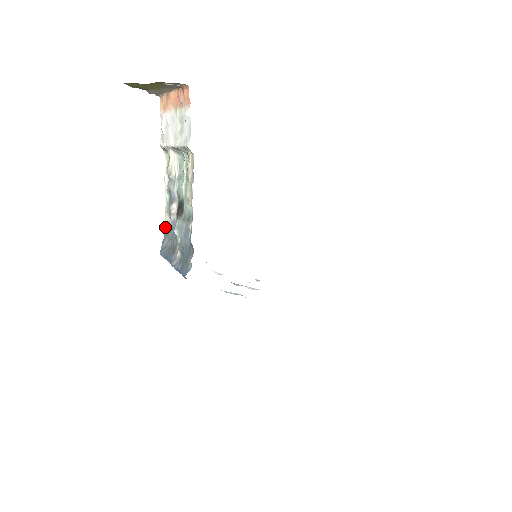
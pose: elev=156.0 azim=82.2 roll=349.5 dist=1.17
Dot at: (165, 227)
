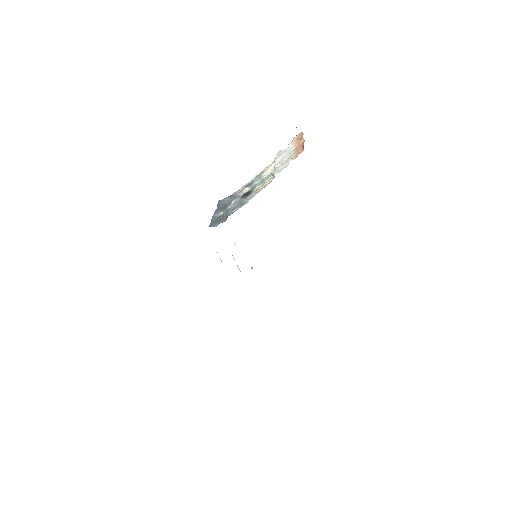
Dot at: (235, 192)
